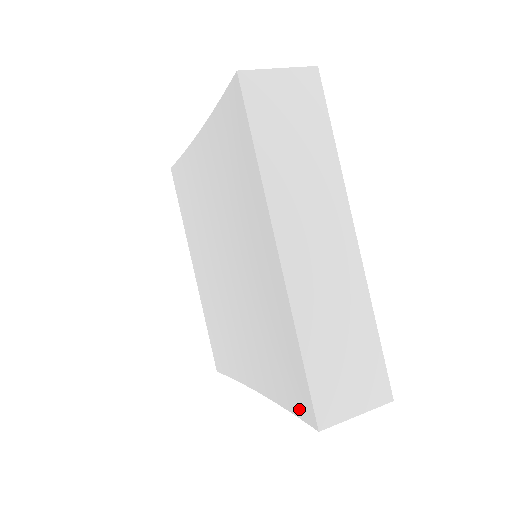
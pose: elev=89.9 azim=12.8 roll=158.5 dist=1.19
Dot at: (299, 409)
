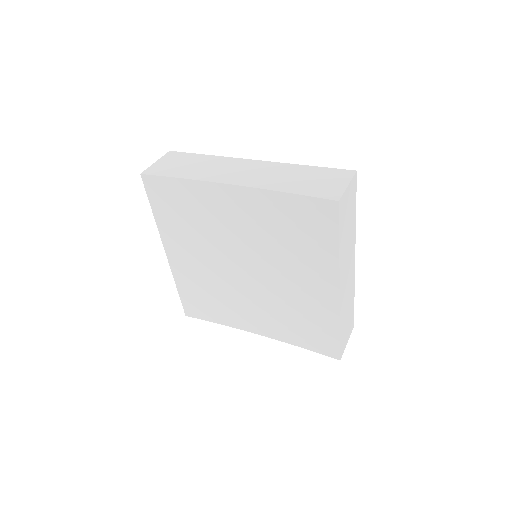
Dot at: (320, 350)
